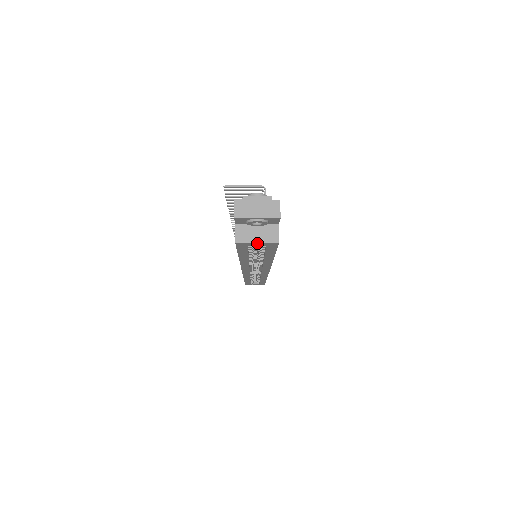
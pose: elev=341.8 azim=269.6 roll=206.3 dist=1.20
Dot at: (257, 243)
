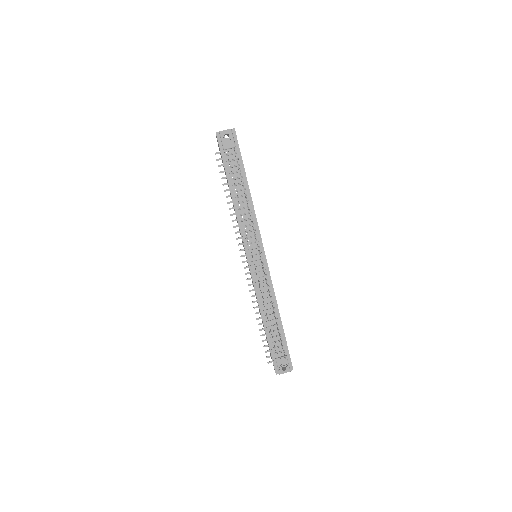
Dot at: occluded
